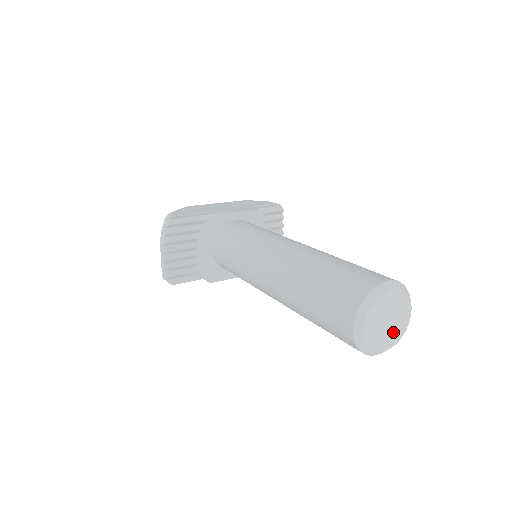
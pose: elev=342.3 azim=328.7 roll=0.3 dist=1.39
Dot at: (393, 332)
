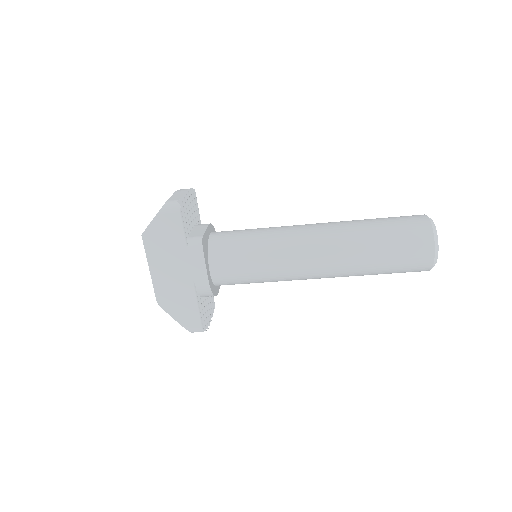
Dot at: occluded
